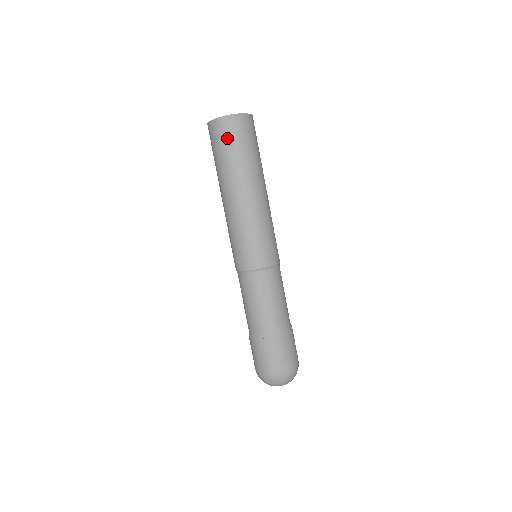
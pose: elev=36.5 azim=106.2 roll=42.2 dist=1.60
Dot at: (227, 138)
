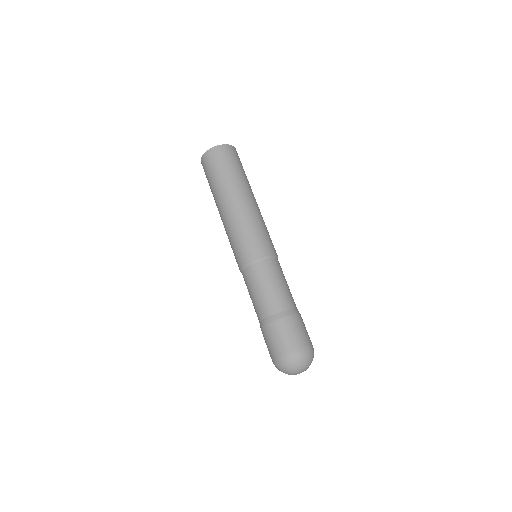
Dot at: (215, 163)
